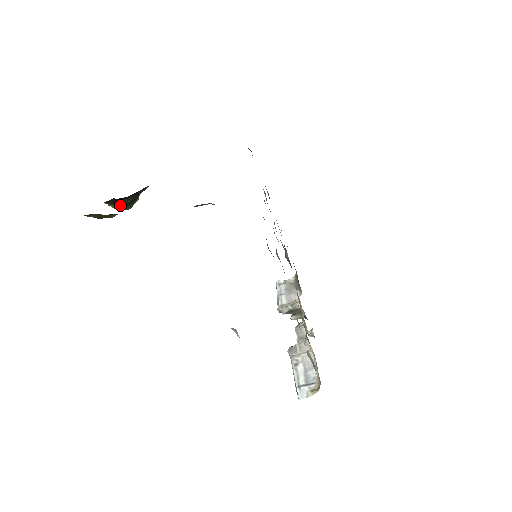
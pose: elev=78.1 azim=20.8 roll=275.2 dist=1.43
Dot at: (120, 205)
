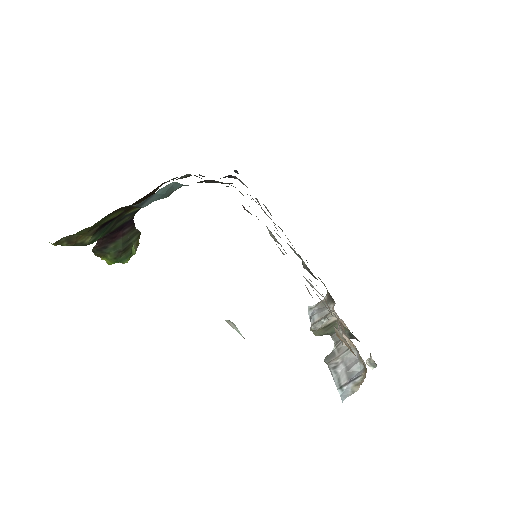
Dot at: (112, 254)
